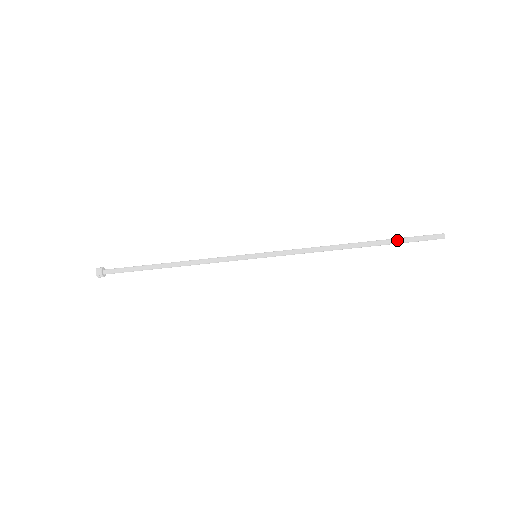
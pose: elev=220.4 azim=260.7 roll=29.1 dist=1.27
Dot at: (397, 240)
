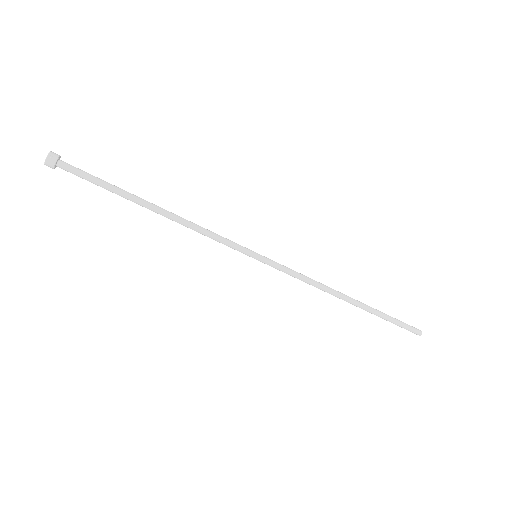
Dot at: occluded
